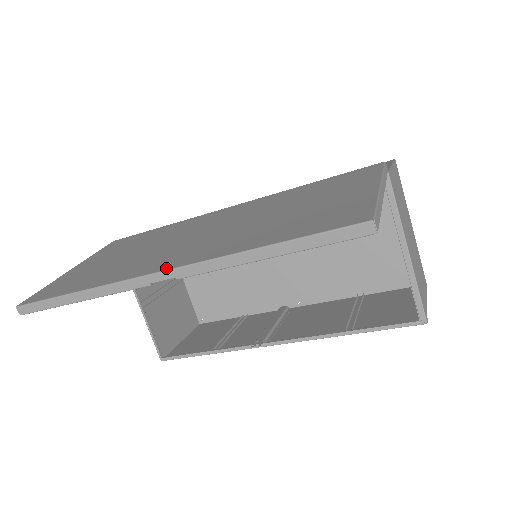
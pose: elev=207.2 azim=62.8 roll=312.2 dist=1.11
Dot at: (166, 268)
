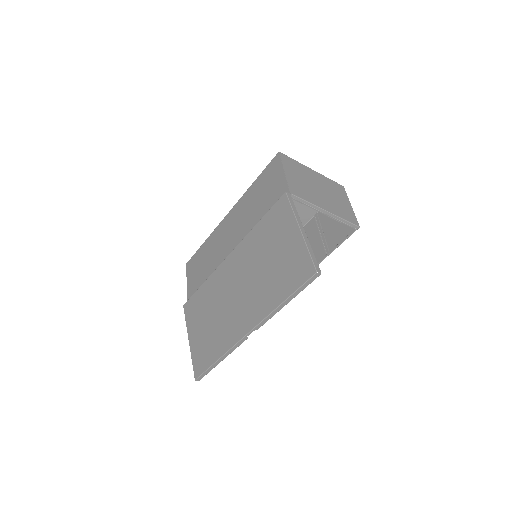
Dot at: (249, 330)
